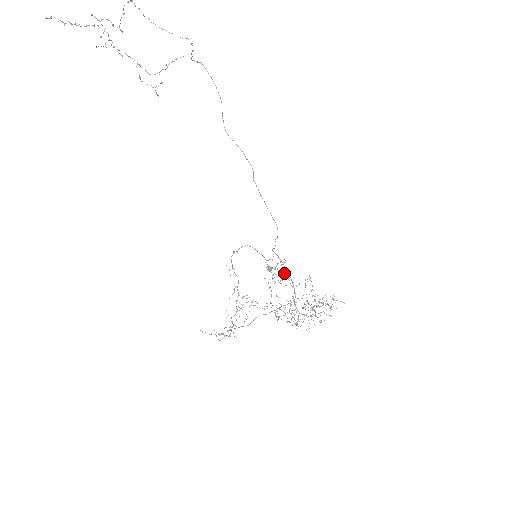
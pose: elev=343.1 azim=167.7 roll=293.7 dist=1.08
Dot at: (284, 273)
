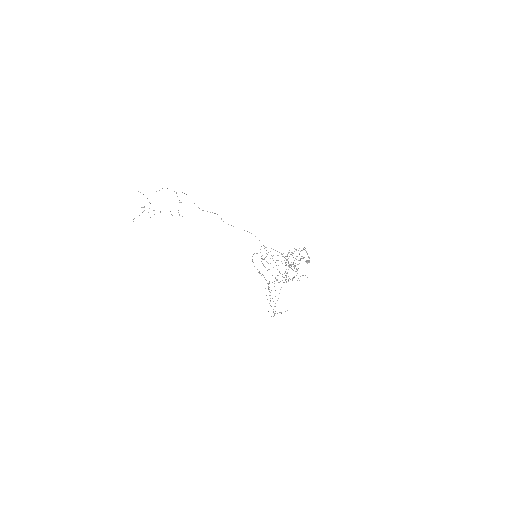
Dot at: occluded
